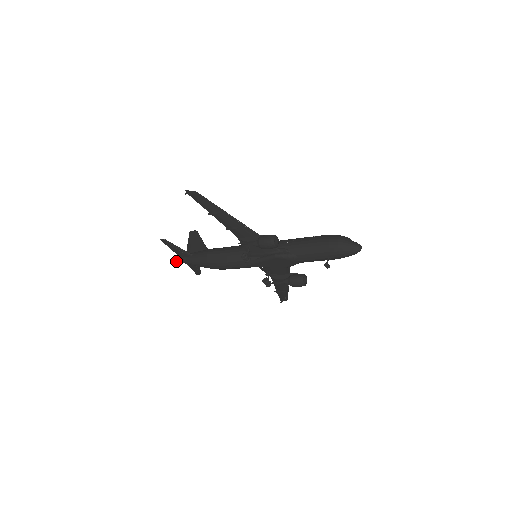
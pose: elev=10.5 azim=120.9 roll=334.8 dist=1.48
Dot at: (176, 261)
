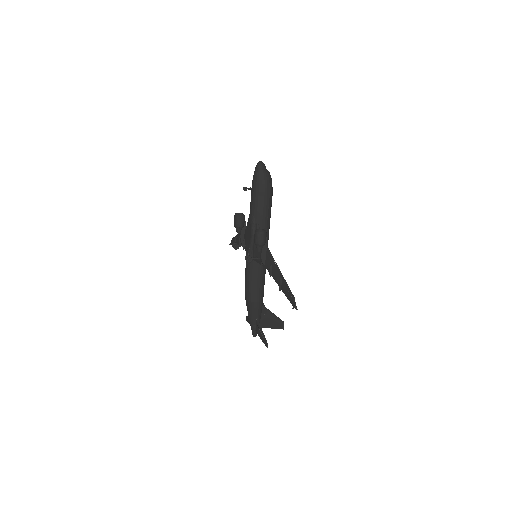
Dot at: (253, 336)
